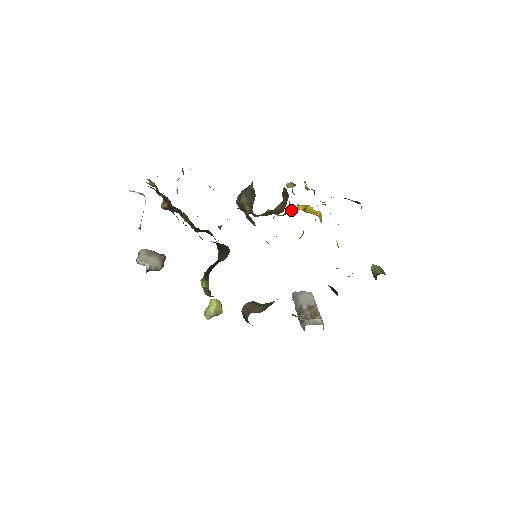
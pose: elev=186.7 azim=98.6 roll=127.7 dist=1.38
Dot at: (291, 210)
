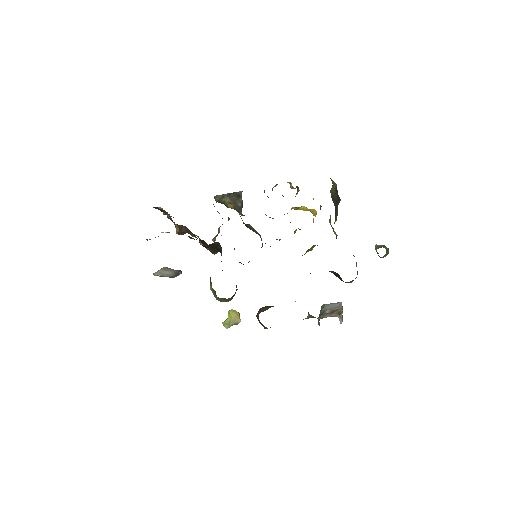
Dot at: (287, 213)
